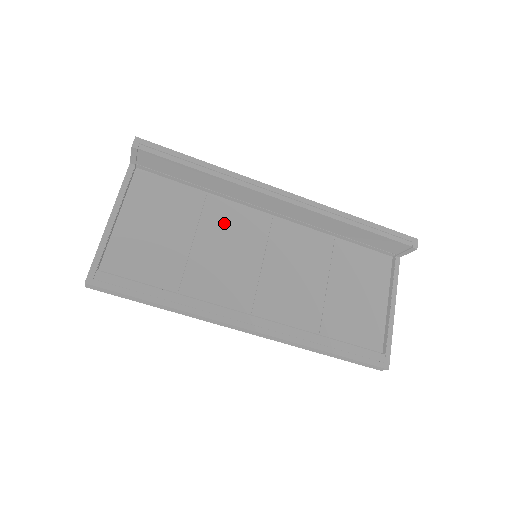
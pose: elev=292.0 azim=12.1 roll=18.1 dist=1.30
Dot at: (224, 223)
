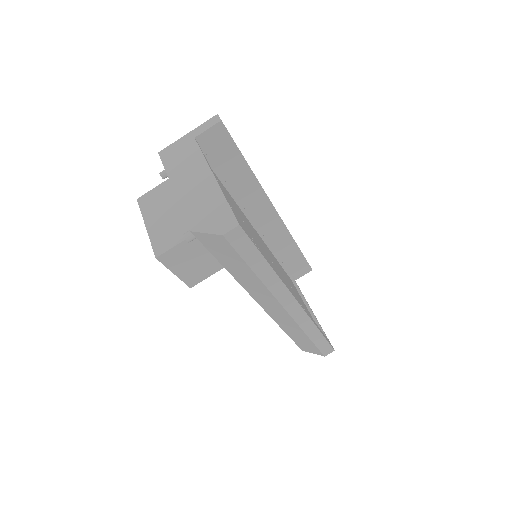
Dot at: (245, 219)
